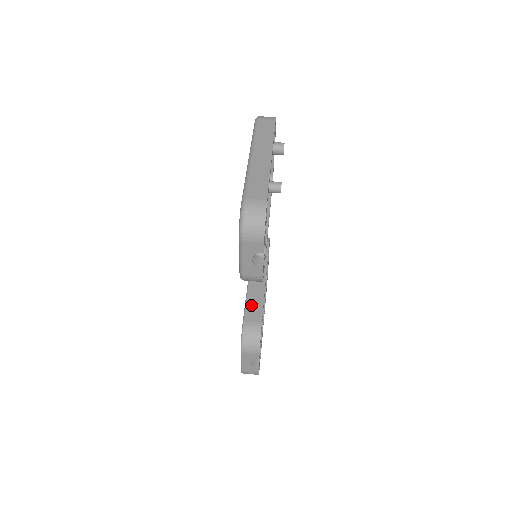
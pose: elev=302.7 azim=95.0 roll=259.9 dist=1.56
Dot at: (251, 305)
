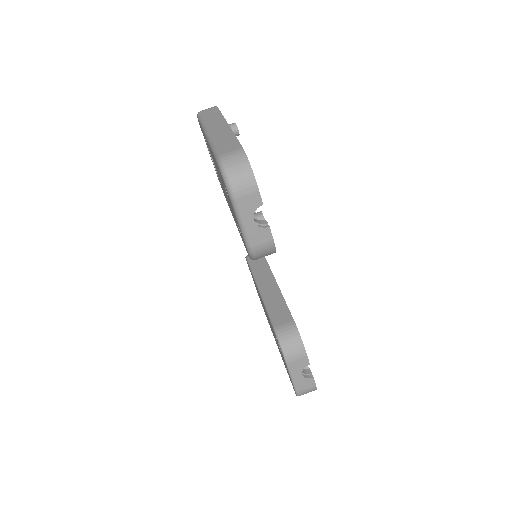
Dot at: (274, 310)
